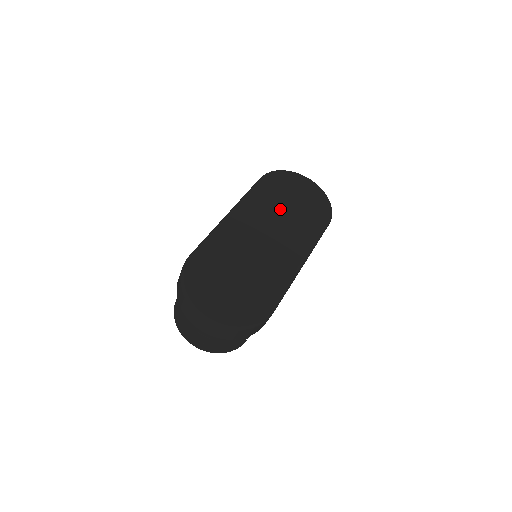
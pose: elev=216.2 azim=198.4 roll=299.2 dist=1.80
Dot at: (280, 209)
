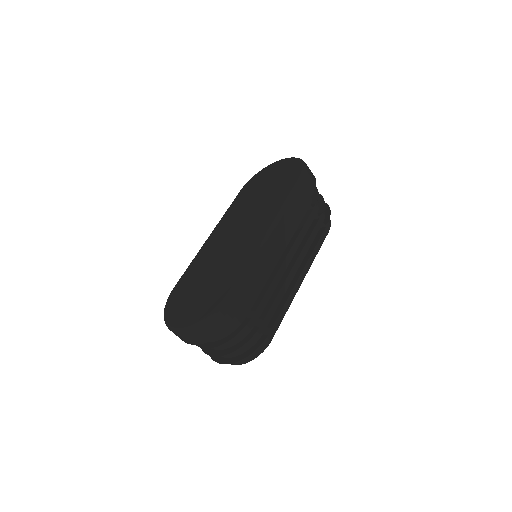
Dot at: (252, 203)
